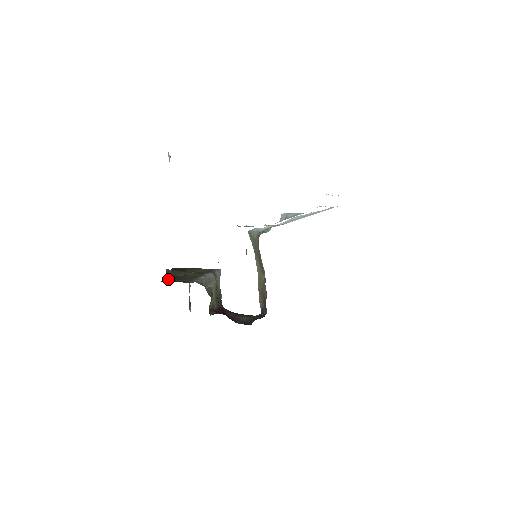
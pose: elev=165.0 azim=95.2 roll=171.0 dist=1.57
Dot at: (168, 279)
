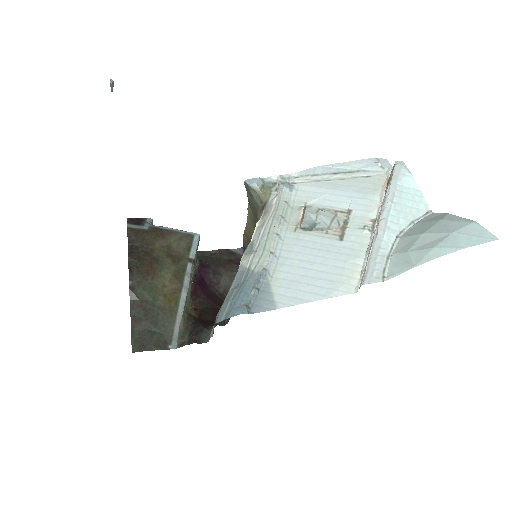
Dot at: (138, 326)
